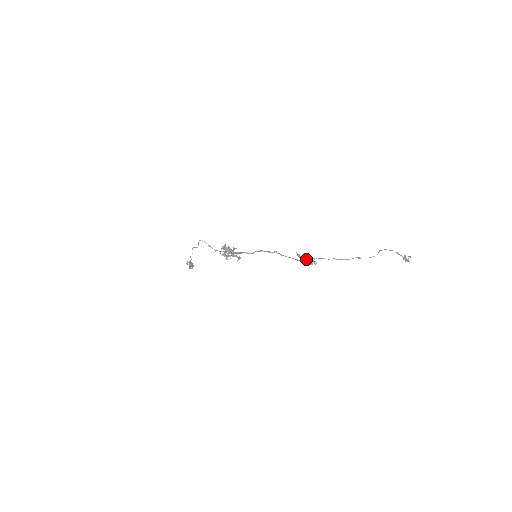
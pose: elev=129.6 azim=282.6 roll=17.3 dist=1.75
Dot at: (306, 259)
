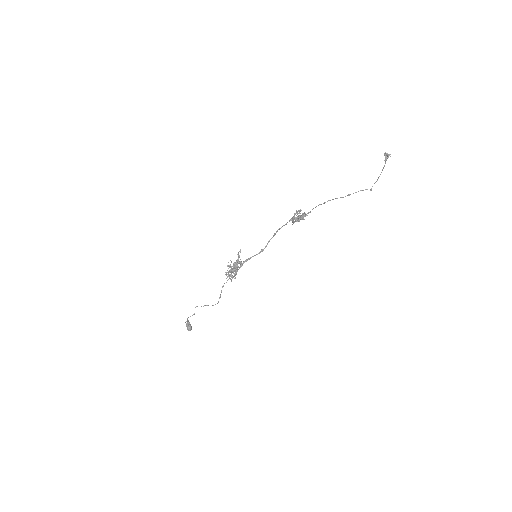
Dot at: (298, 219)
